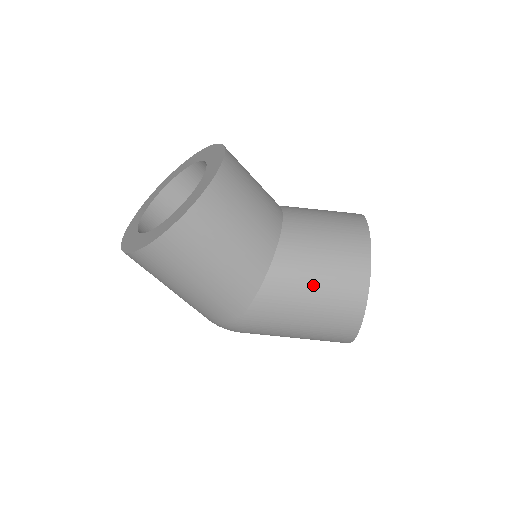
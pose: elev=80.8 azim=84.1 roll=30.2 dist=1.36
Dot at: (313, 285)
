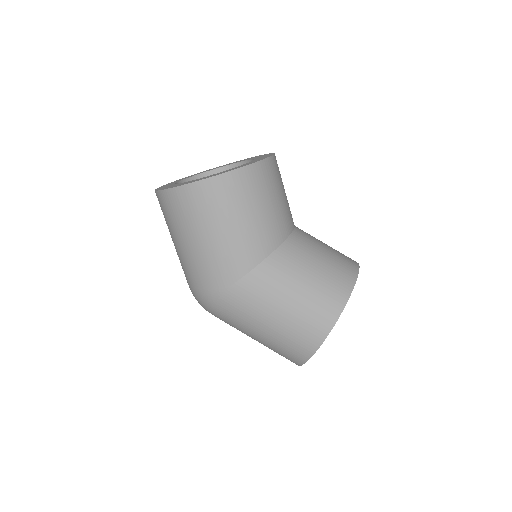
Dot at: (299, 285)
